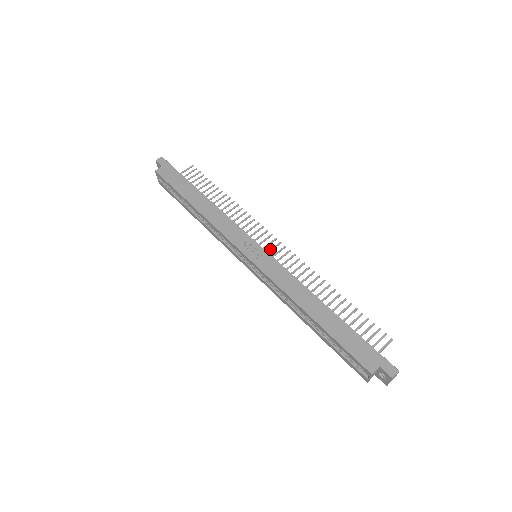
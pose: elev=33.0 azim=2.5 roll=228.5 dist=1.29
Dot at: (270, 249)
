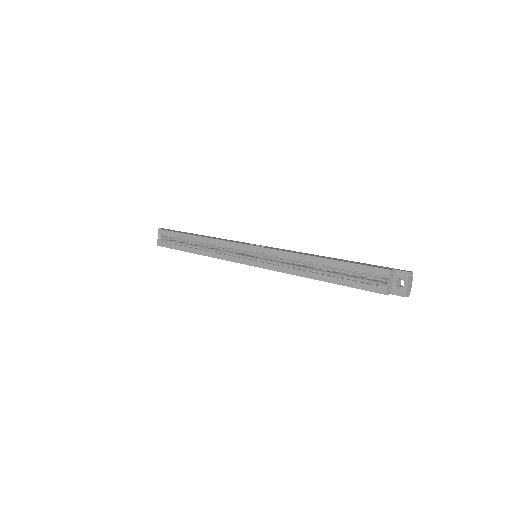
Dot at: occluded
